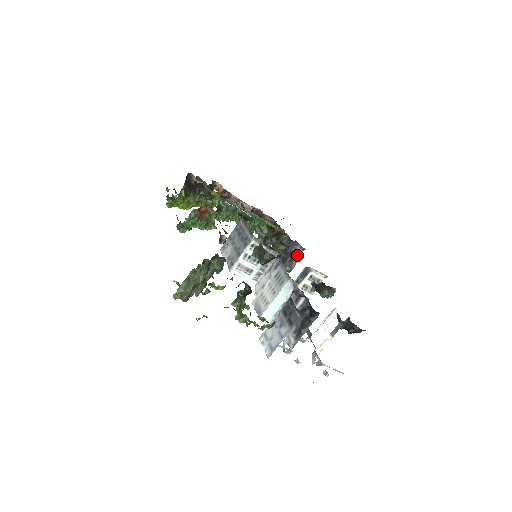
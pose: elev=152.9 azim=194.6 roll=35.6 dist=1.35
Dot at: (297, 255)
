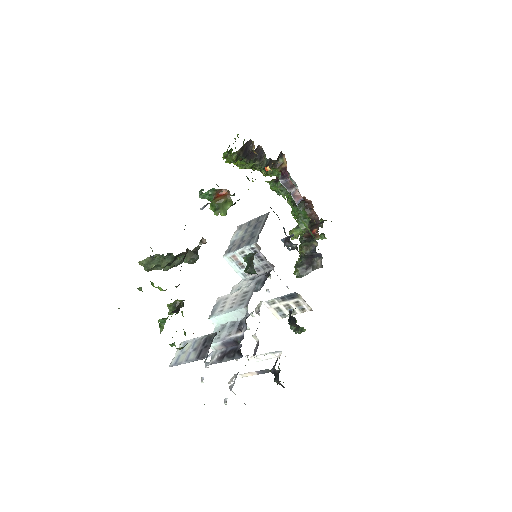
Dot at: (314, 267)
